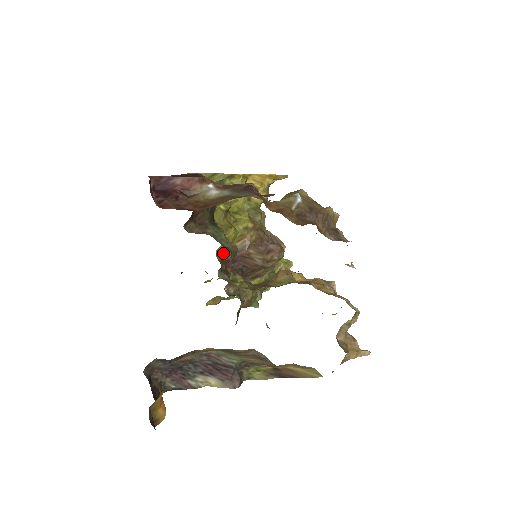
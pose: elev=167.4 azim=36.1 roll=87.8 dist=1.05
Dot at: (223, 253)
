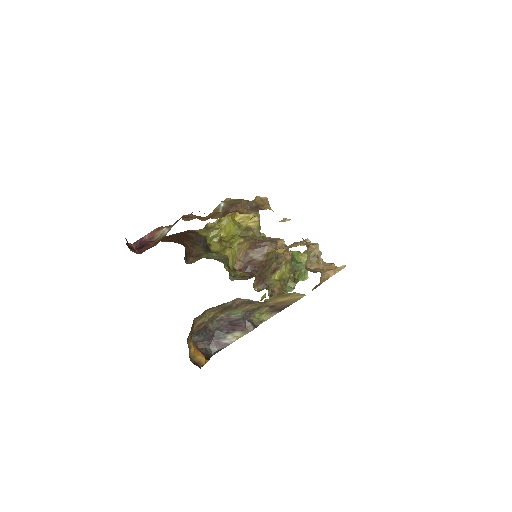
Dot at: (233, 267)
